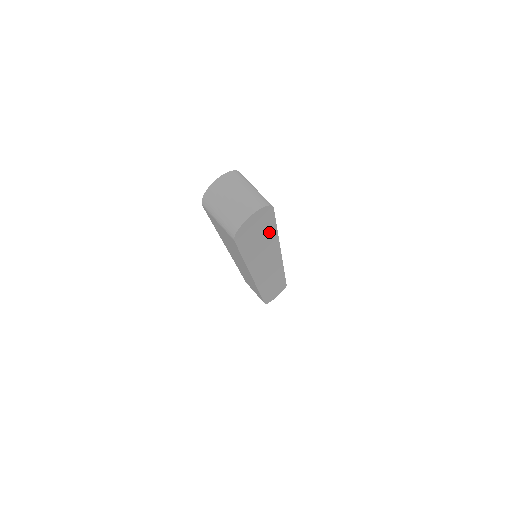
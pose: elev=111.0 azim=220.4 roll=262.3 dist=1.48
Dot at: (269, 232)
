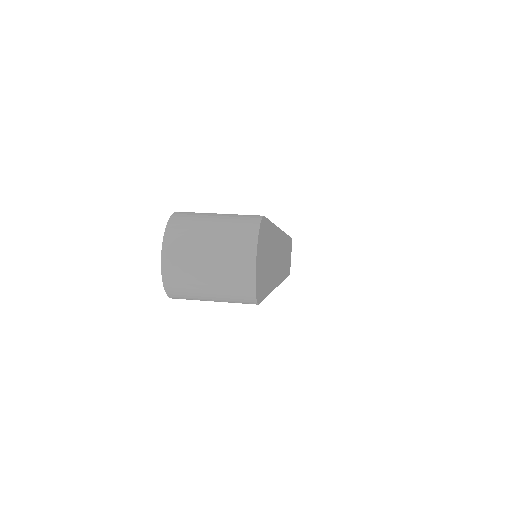
Dot at: (270, 238)
